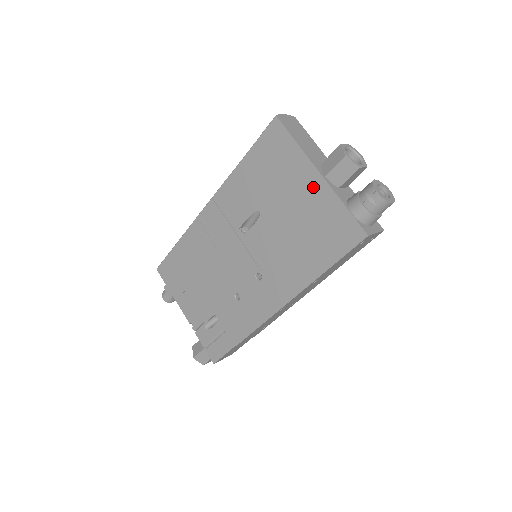
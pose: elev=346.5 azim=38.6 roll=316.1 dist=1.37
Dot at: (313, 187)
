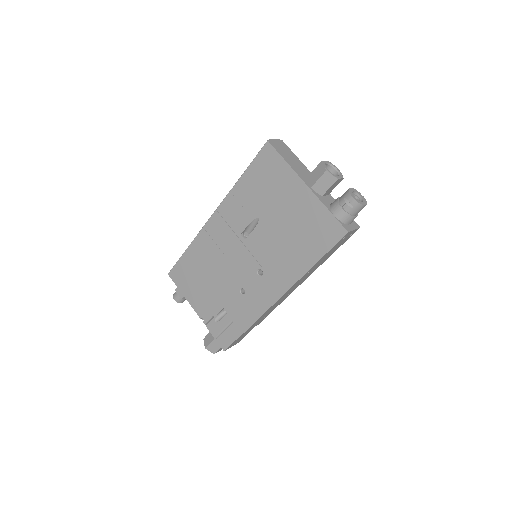
Dot at: (302, 196)
